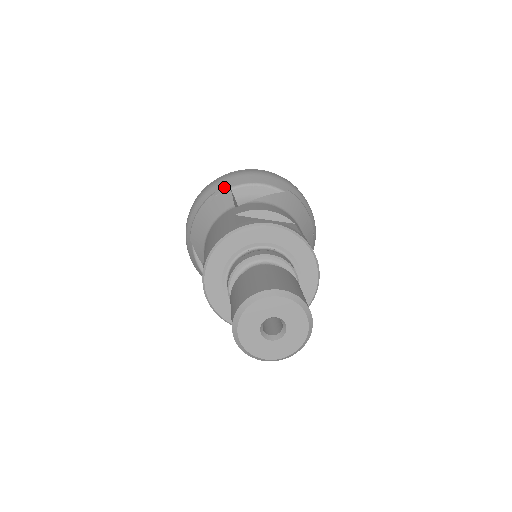
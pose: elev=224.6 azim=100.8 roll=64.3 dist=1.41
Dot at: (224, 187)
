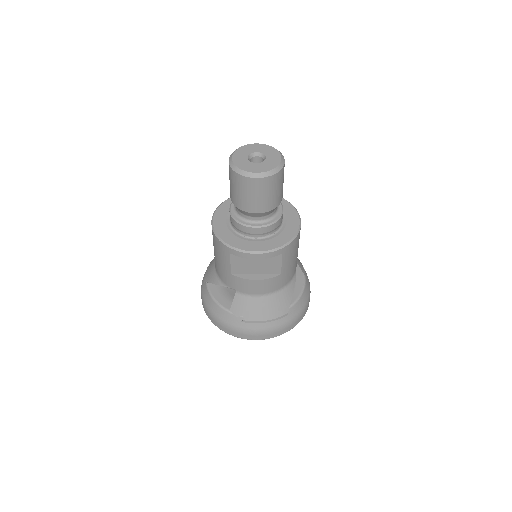
Dot at: occluded
